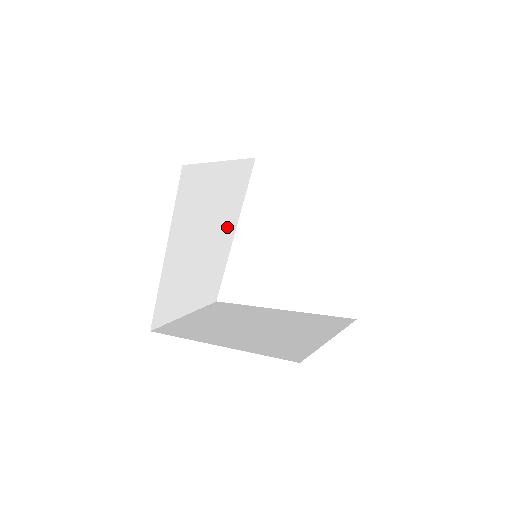
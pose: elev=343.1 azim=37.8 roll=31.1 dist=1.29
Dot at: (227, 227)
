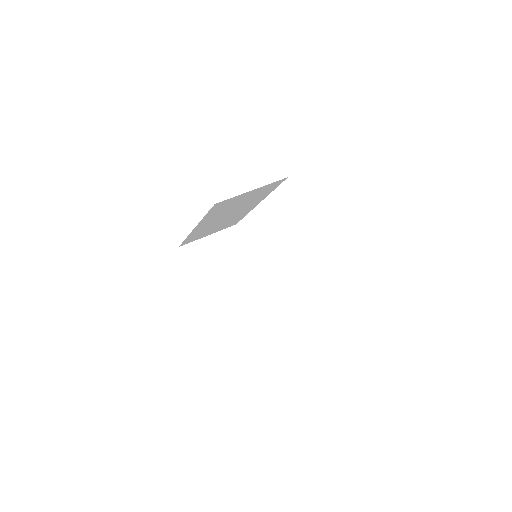
Dot at: (253, 204)
